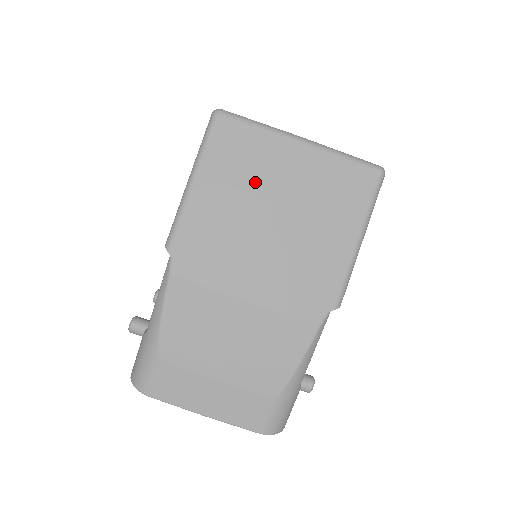
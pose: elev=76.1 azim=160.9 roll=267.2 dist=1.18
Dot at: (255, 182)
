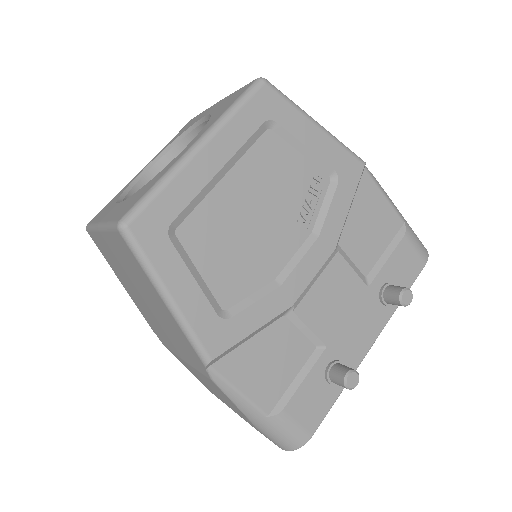
Dot at: (122, 273)
